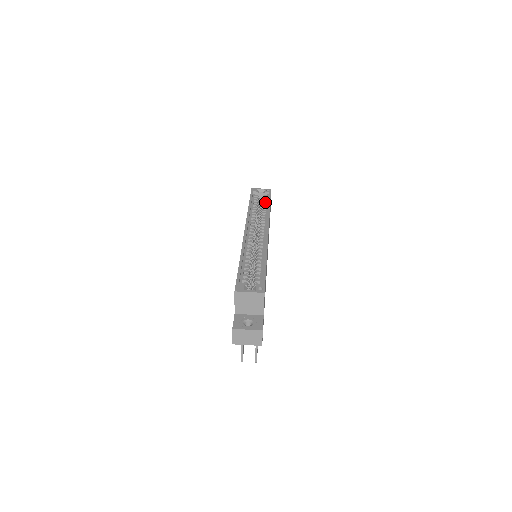
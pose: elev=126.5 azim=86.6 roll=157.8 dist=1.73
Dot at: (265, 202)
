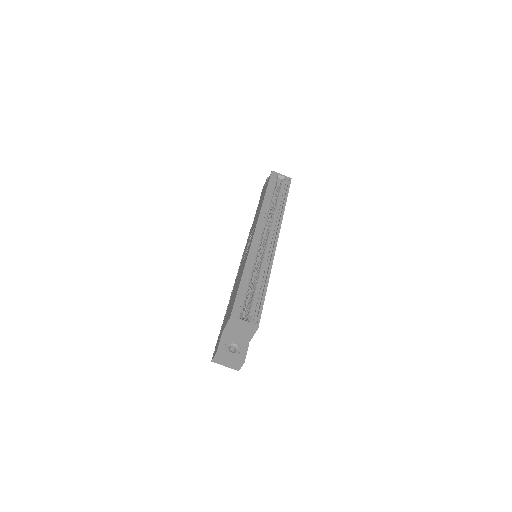
Dot at: (282, 195)
